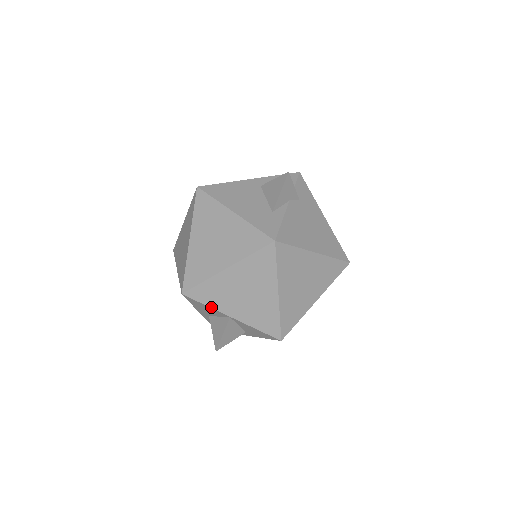
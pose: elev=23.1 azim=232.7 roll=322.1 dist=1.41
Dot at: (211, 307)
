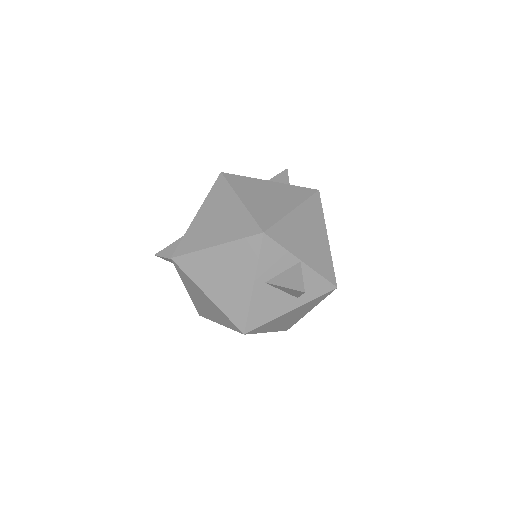
Dot at: (287, 249)
